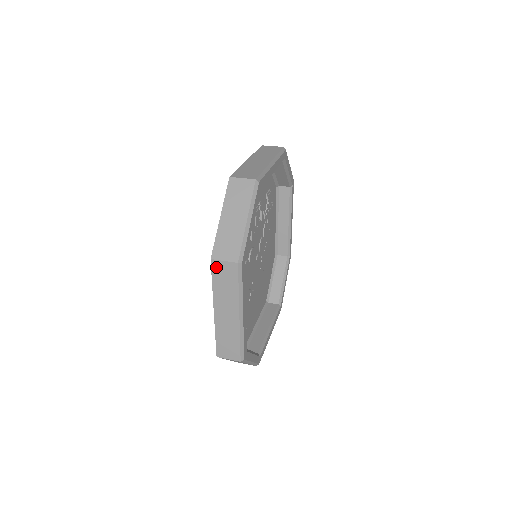
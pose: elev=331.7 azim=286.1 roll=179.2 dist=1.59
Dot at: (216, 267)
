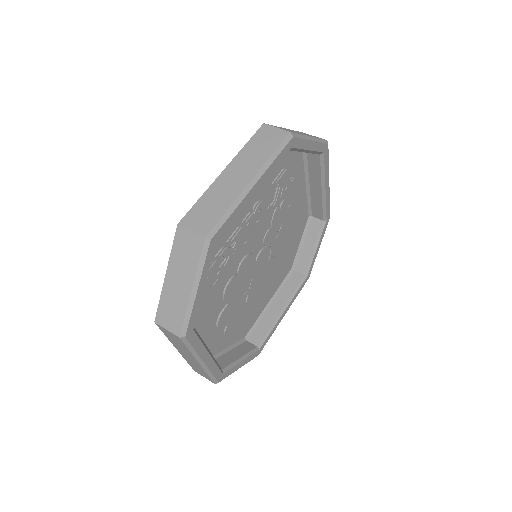
Dot at: (162, 329)
